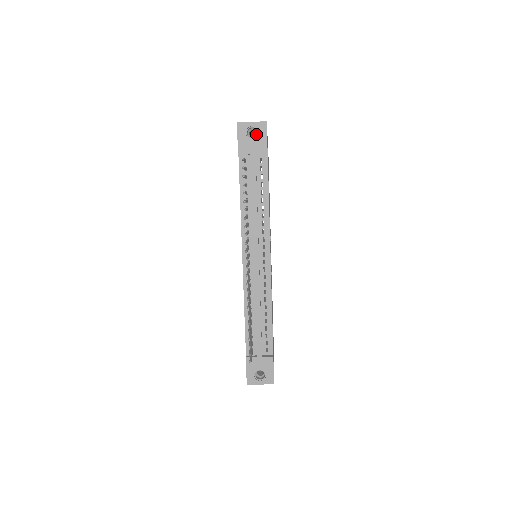
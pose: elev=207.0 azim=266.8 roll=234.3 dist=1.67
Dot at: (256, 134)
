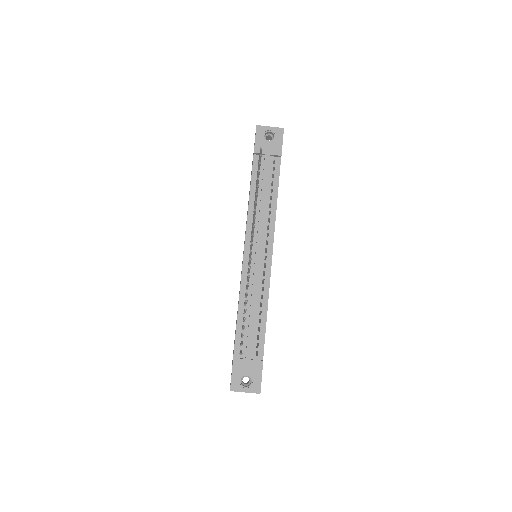
Dot at: (272, 139)
